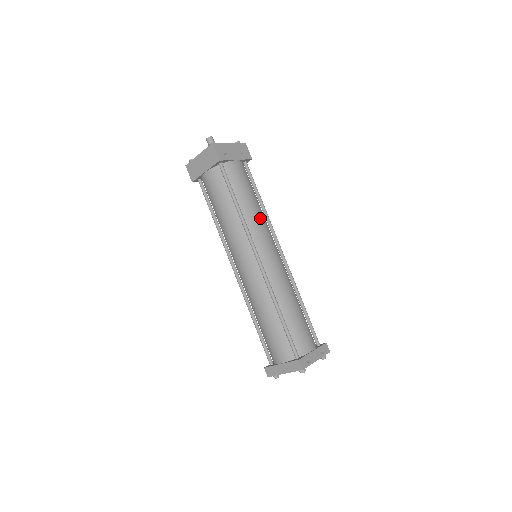
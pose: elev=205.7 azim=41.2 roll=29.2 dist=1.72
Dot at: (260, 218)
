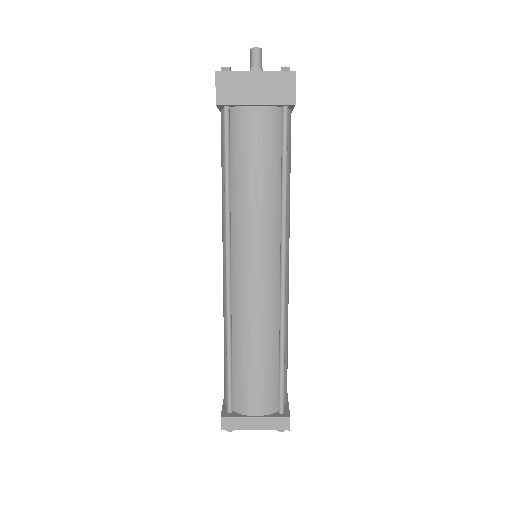
Dot at: occluded
